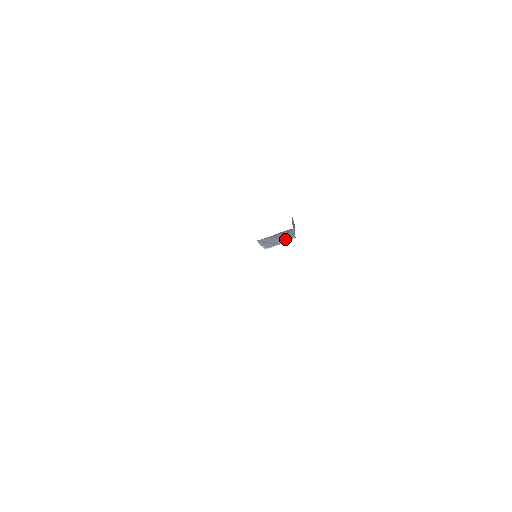
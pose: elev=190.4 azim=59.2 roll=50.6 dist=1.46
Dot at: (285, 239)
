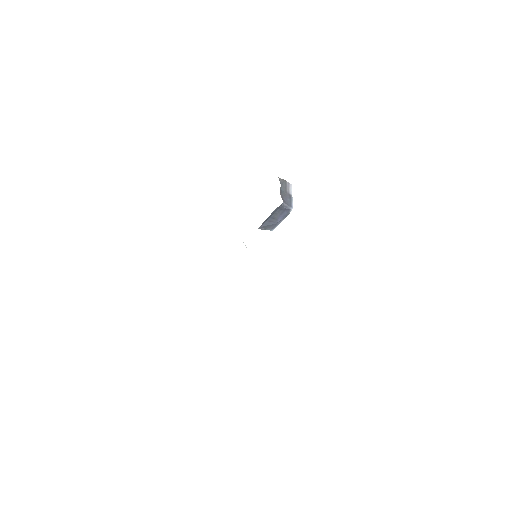
Dot at: (283, 215)
